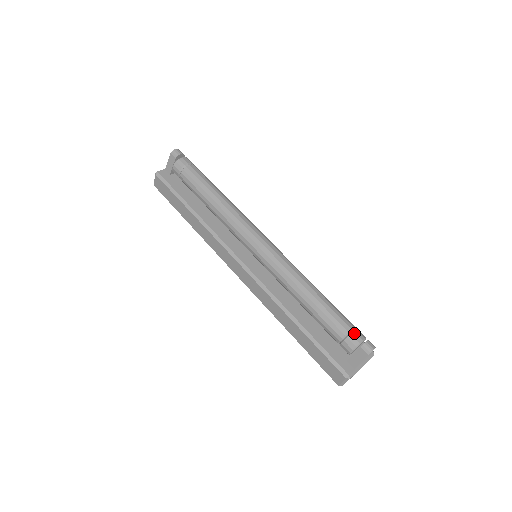
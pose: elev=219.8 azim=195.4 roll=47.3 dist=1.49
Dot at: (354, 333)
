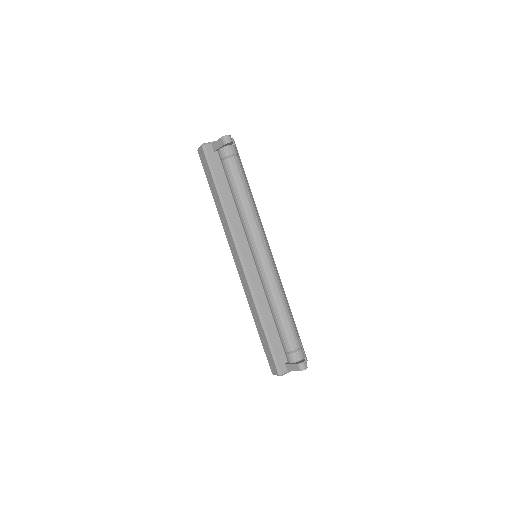
Dot at: (298, 353)
